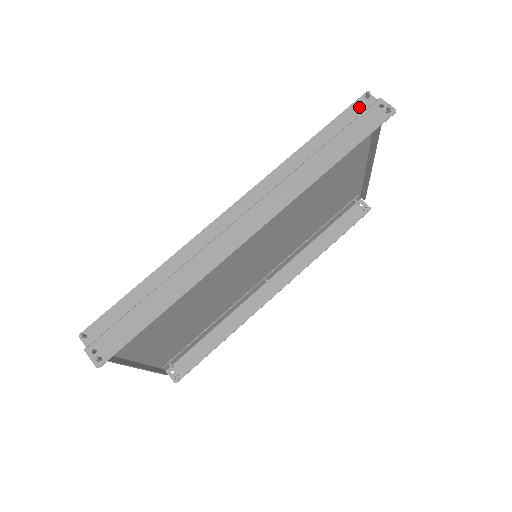
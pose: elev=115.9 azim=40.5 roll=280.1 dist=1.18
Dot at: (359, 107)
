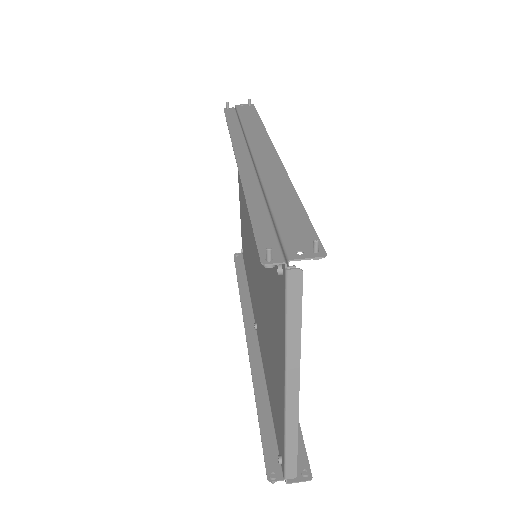
Dot at: (231, 111)
